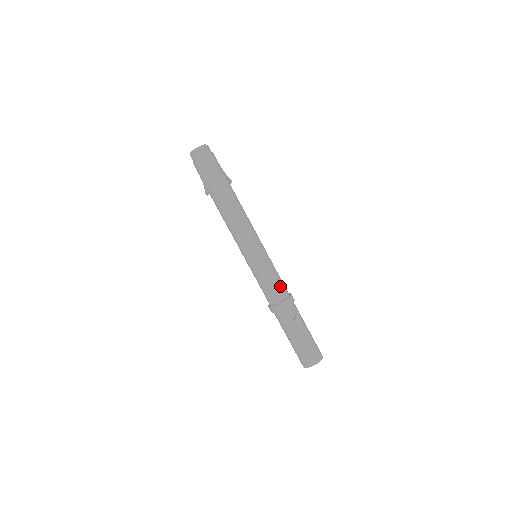
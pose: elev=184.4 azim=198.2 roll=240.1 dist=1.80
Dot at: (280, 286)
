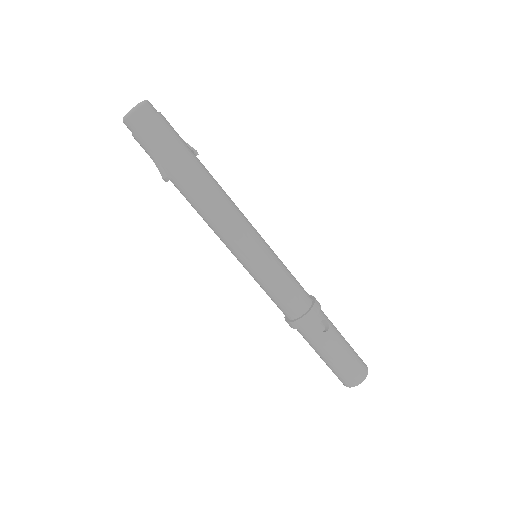
Dot at: (300, 290)
